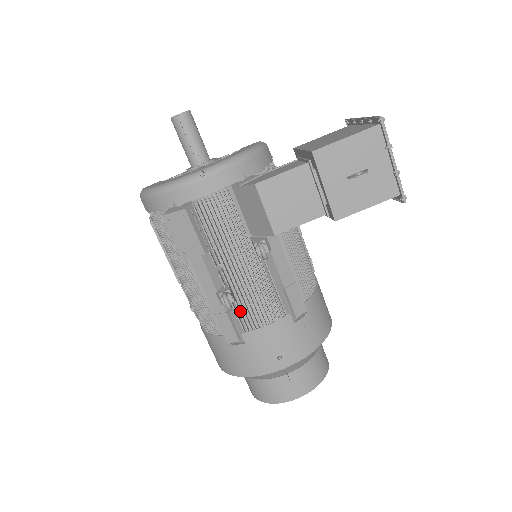
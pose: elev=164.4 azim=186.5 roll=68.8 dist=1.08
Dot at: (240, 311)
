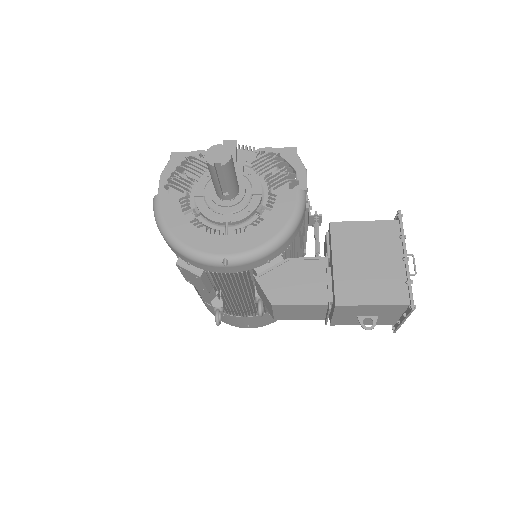
Dot at: (227, 305)
